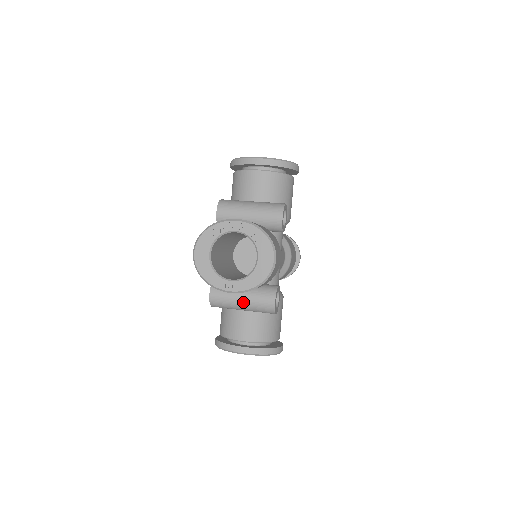
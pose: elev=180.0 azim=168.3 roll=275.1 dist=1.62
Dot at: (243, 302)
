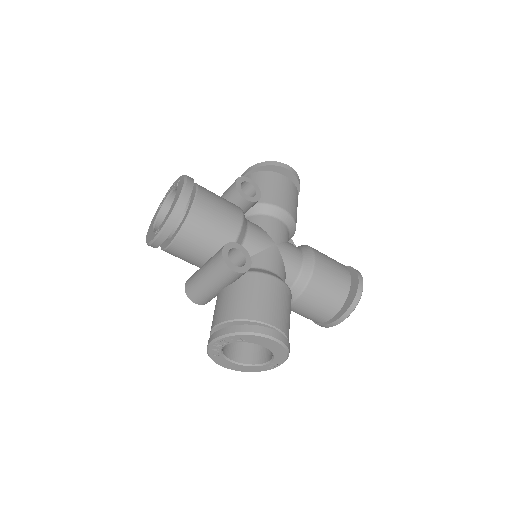
Dot at: (203, 272)
